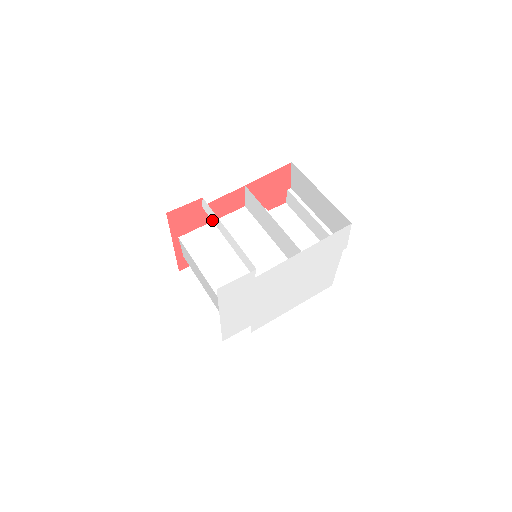
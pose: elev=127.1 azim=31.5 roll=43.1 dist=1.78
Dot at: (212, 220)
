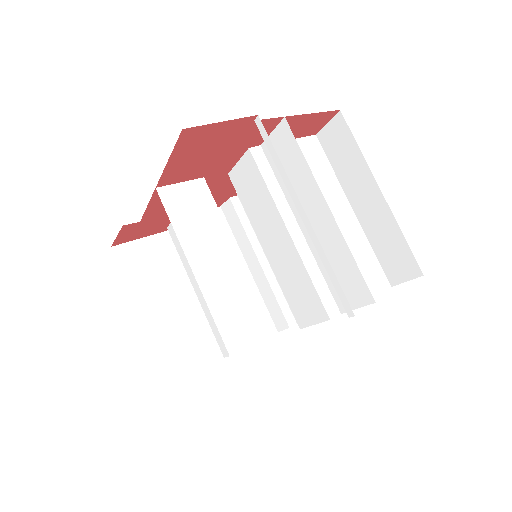
Dot at: occluded
